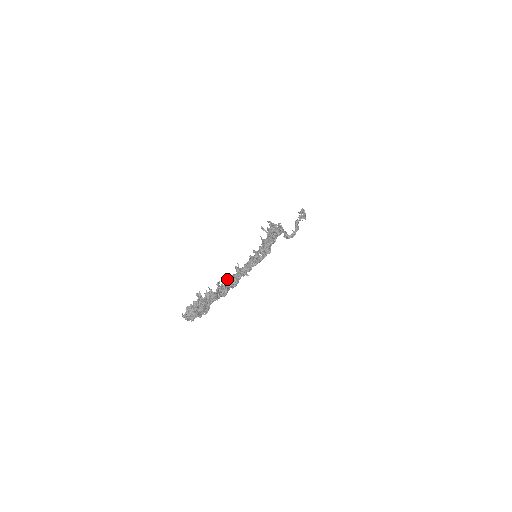
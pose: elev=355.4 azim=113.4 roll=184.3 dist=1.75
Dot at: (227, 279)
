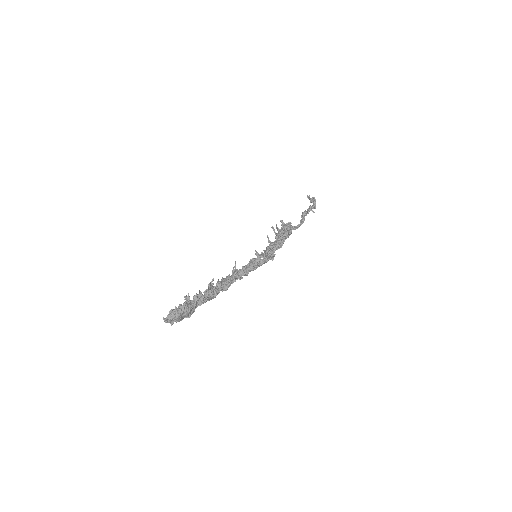
Dot at: (220, 282)
